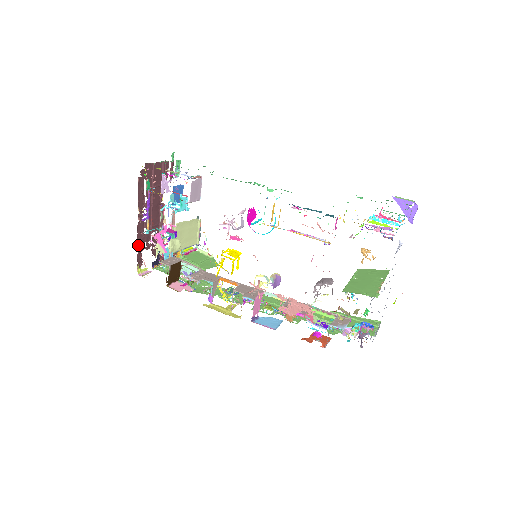
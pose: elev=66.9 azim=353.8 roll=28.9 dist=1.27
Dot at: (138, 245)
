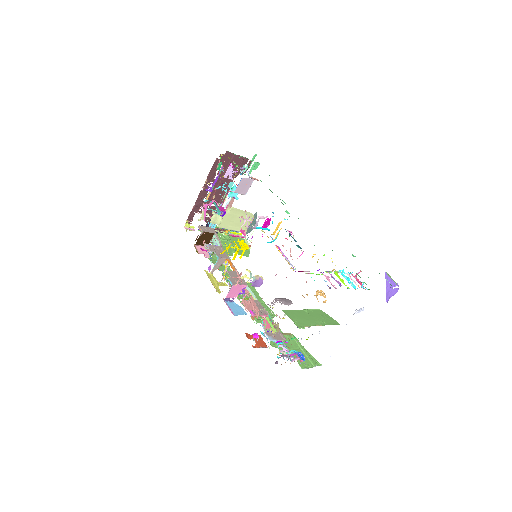
Dot at: (194, 206)
